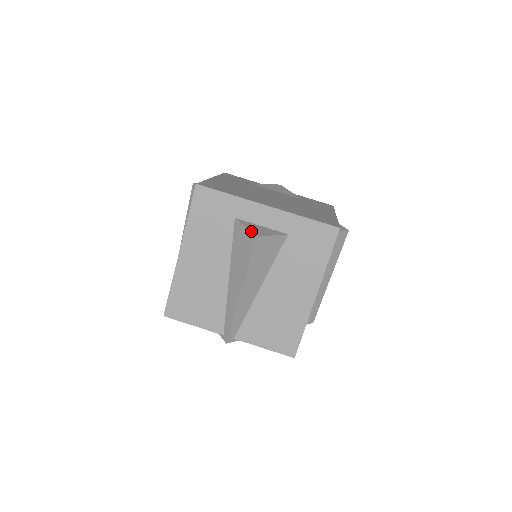
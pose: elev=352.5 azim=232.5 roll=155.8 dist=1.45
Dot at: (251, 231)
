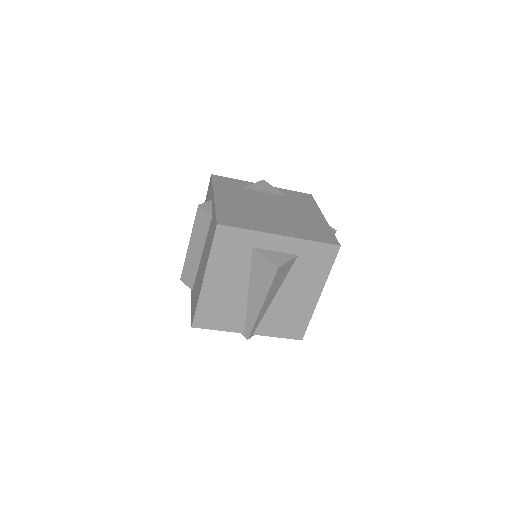
Dot at: (272, 262)
